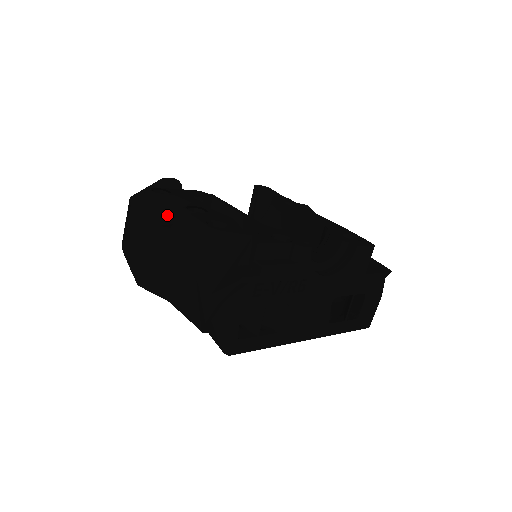
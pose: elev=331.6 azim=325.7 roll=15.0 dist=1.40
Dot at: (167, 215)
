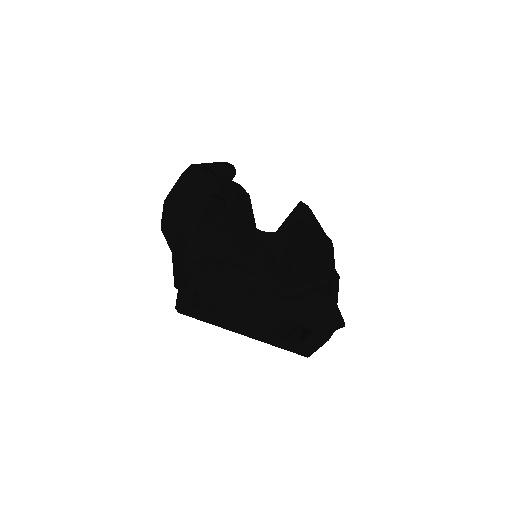
Dot at: (200, 193)
